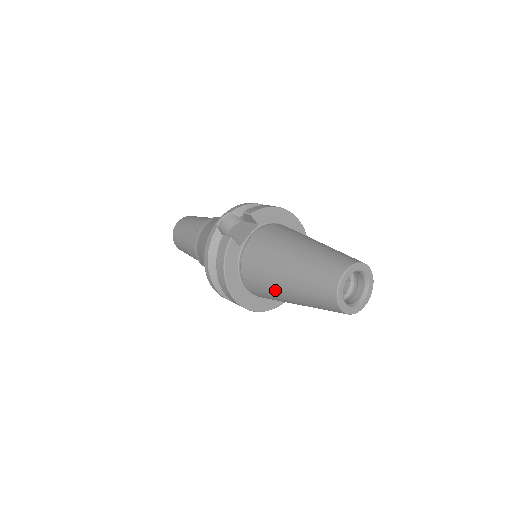
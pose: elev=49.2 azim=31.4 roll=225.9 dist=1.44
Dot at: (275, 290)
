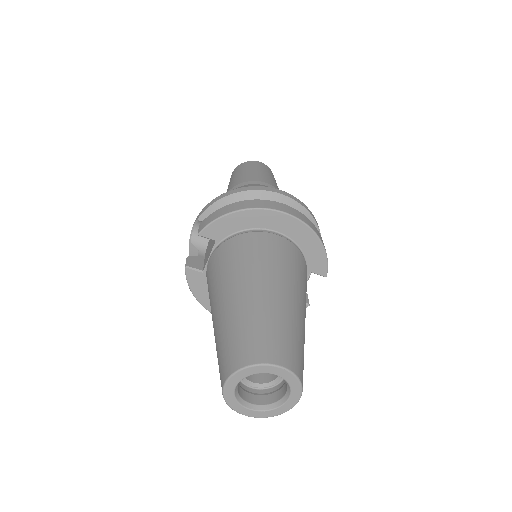
Dot at: occluded
